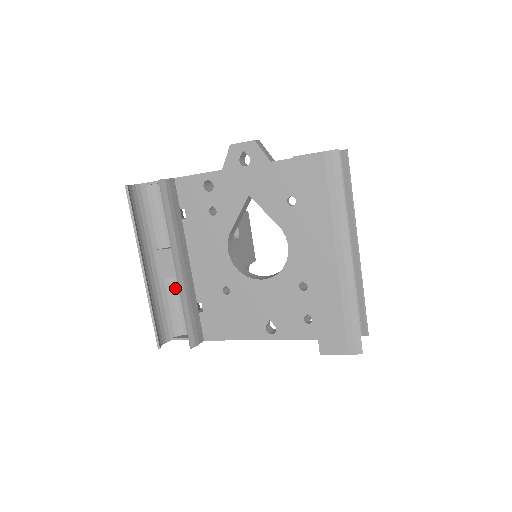
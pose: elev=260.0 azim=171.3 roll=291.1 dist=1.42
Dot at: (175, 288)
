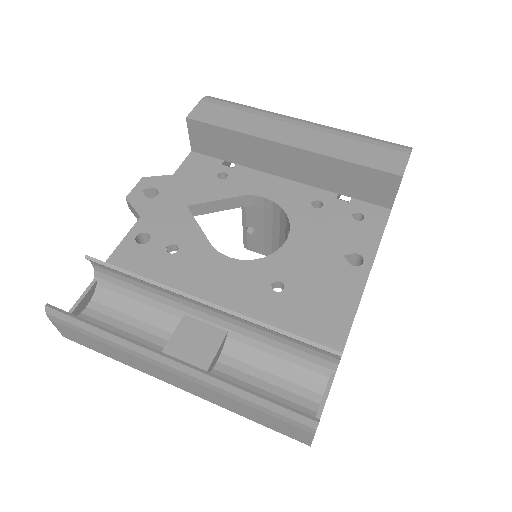
Dot at: (232, 378)
